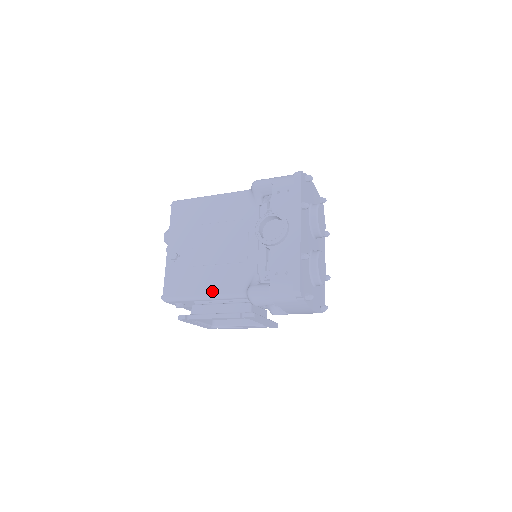
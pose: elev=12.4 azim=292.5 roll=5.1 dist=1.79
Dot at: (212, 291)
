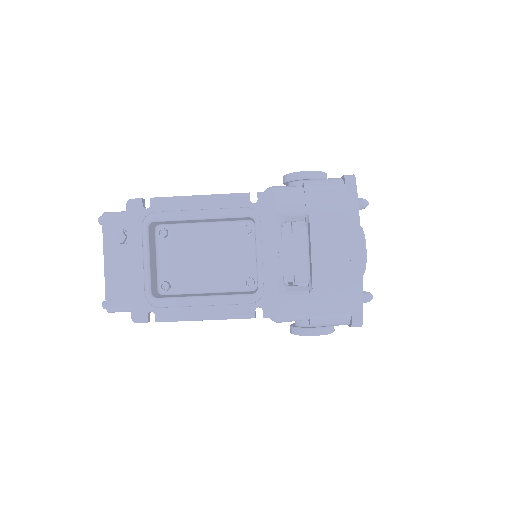
Dot at: occluded
